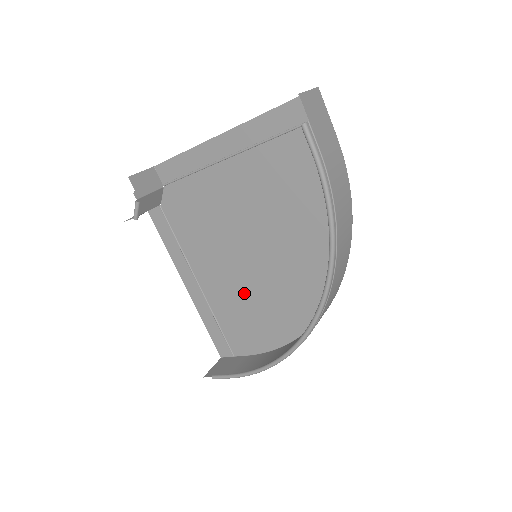
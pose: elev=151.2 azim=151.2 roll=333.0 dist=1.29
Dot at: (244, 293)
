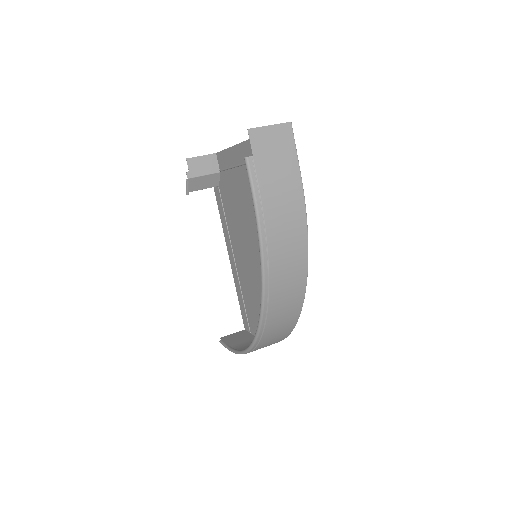
Dot at: (255, 283)
